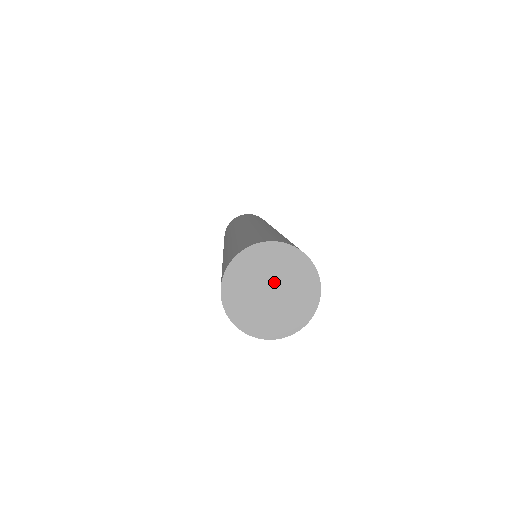
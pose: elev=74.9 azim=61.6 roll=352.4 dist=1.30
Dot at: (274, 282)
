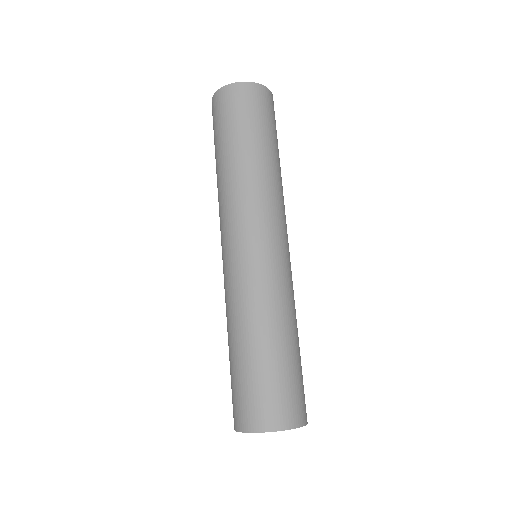
Dot at: occluded
